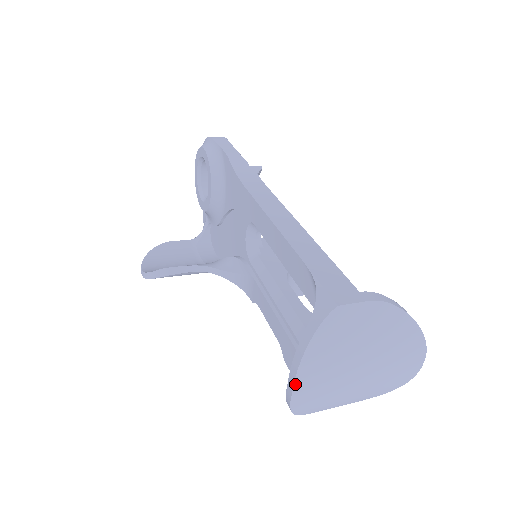
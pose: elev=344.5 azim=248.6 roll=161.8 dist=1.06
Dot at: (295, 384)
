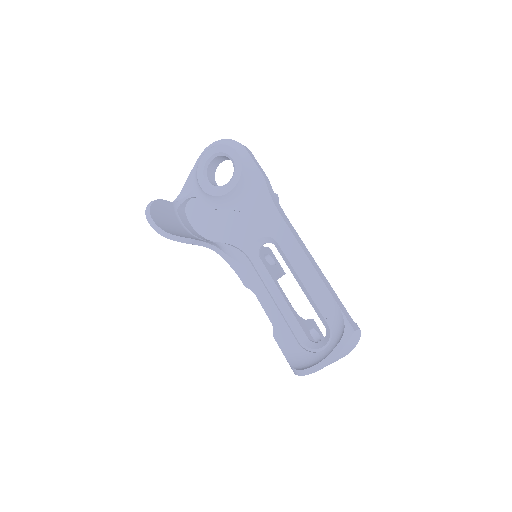
Dot at: occluded
